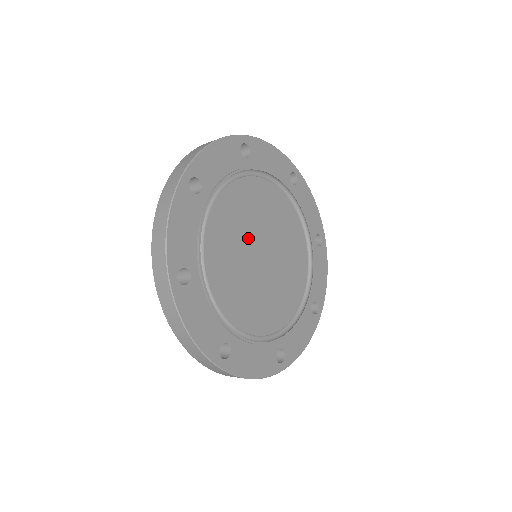
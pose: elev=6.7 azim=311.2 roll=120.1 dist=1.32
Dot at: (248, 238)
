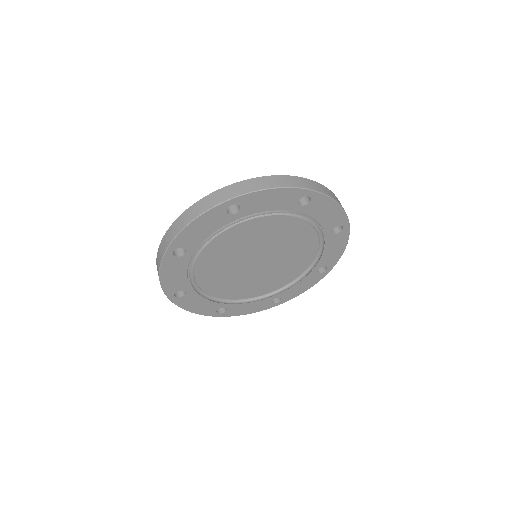
Dot at: (254, 249)
